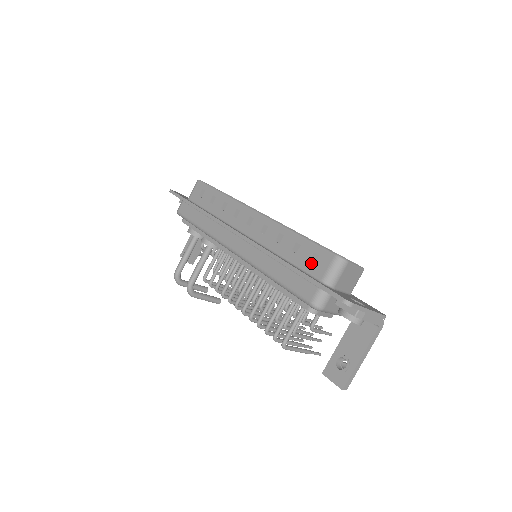
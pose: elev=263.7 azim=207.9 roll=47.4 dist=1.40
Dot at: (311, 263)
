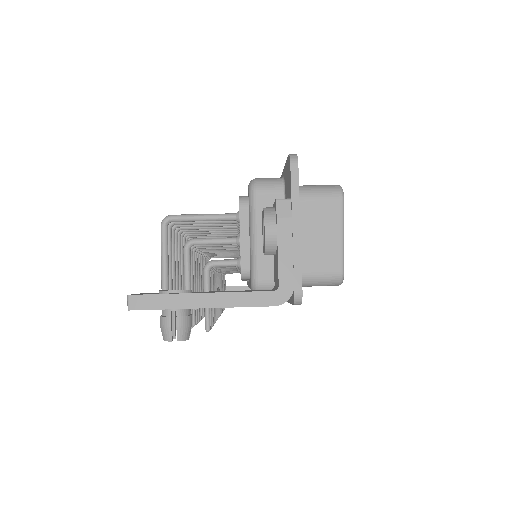
Dot at: occluded
